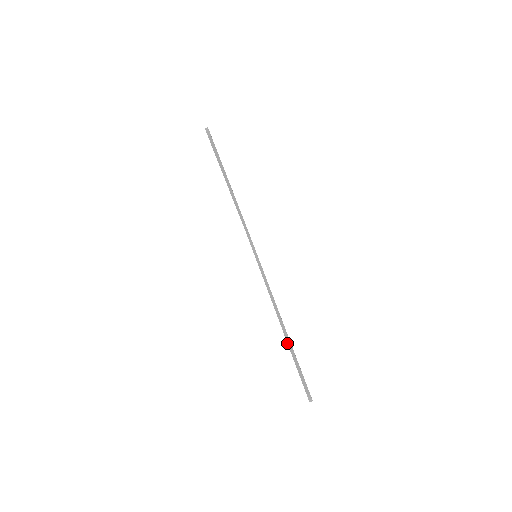
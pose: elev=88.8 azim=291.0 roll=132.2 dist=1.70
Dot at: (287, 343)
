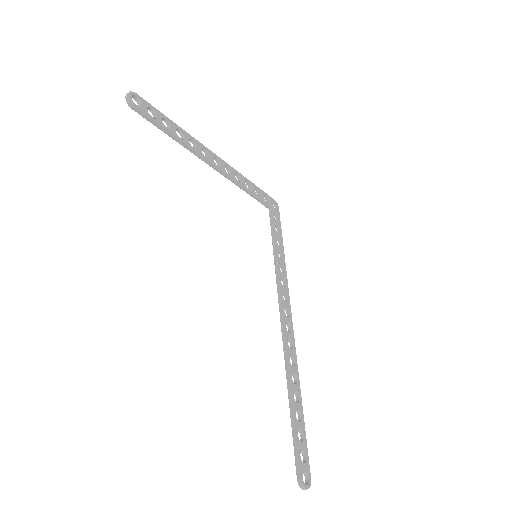
Dot at: occluded
